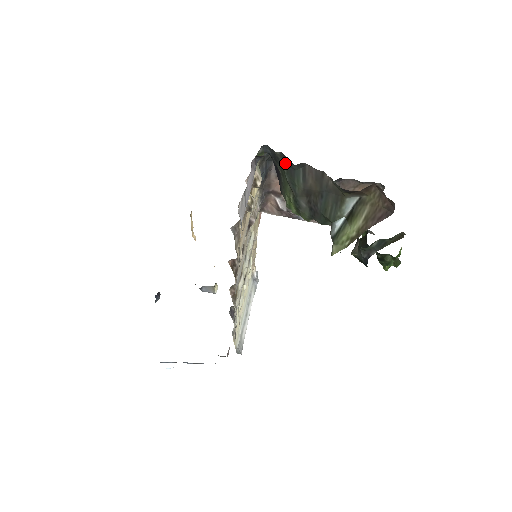
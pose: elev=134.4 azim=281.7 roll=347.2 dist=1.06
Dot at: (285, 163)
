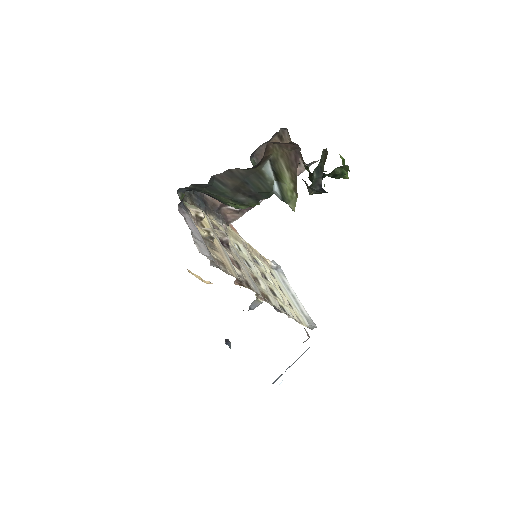
Dot at: (202, 187)
